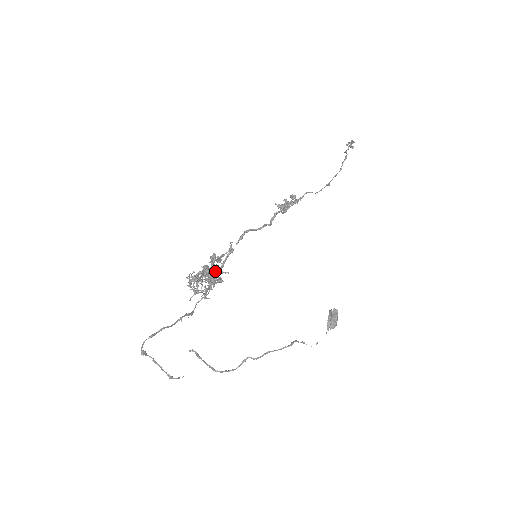
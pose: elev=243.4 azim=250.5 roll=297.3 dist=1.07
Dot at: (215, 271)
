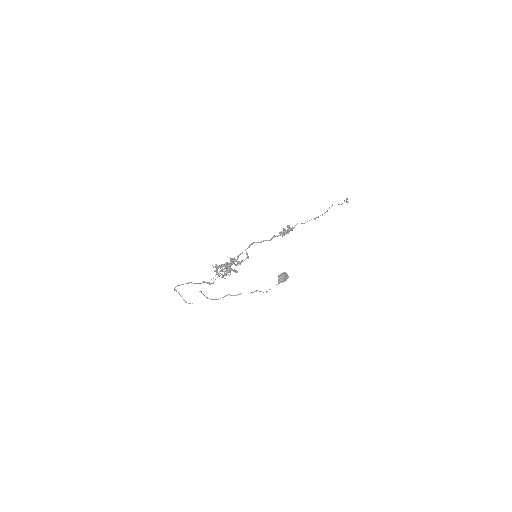
Dot at: (230, 263)
